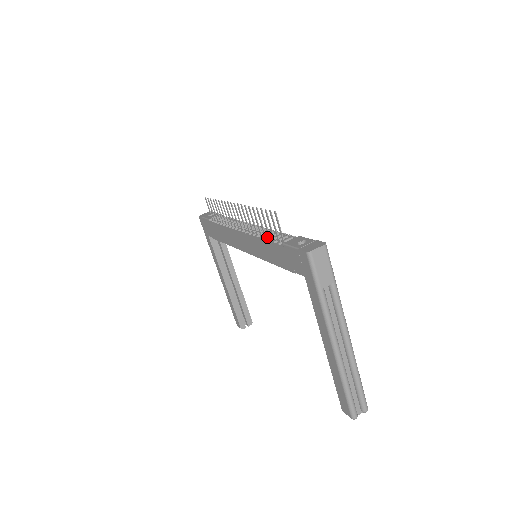
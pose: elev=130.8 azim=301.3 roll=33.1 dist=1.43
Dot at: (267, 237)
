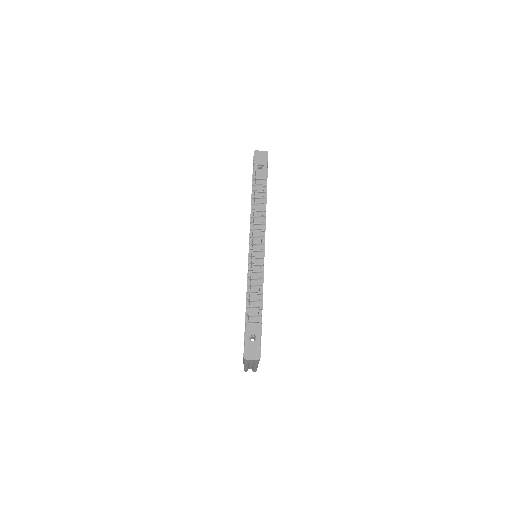
Dot at: (249, 293)
